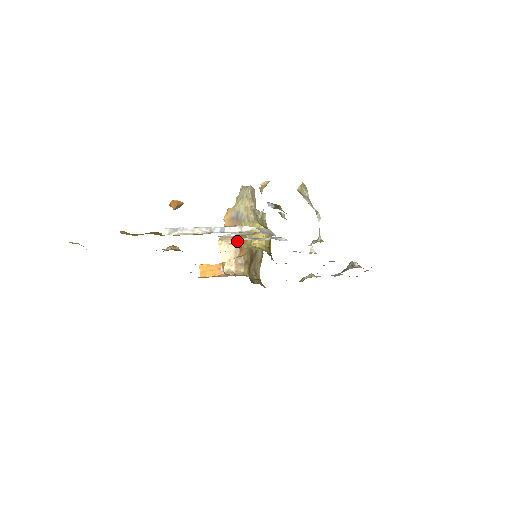
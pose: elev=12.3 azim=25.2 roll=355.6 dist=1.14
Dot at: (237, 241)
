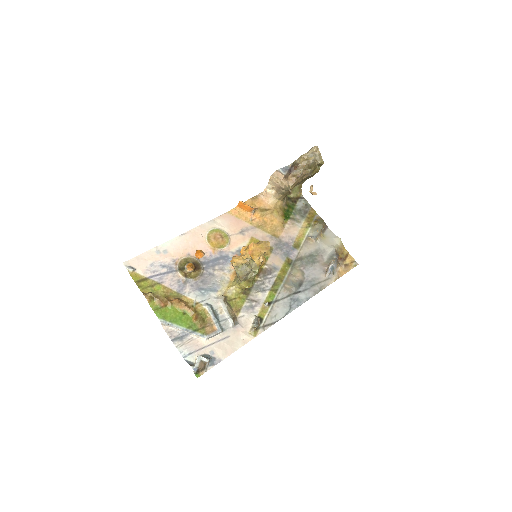
Dot at: occluded
